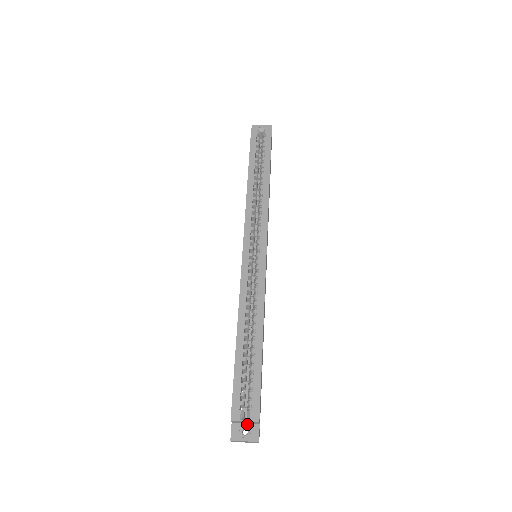
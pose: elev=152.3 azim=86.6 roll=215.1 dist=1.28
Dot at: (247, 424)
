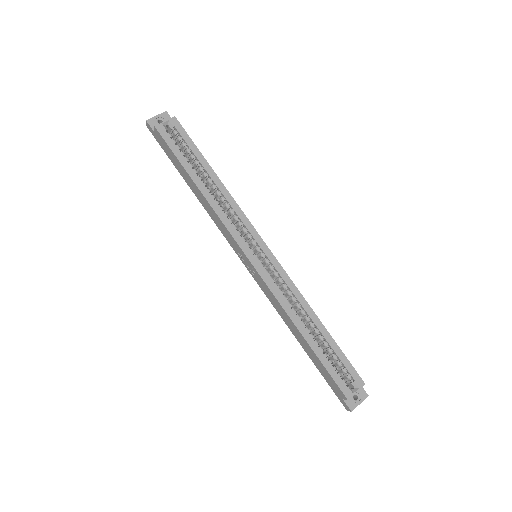
Dot at: occluded
